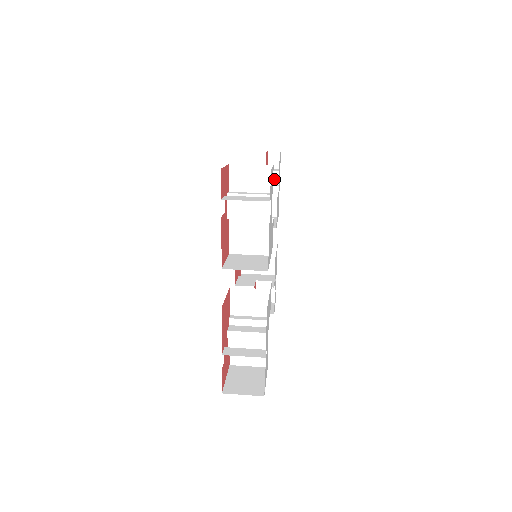
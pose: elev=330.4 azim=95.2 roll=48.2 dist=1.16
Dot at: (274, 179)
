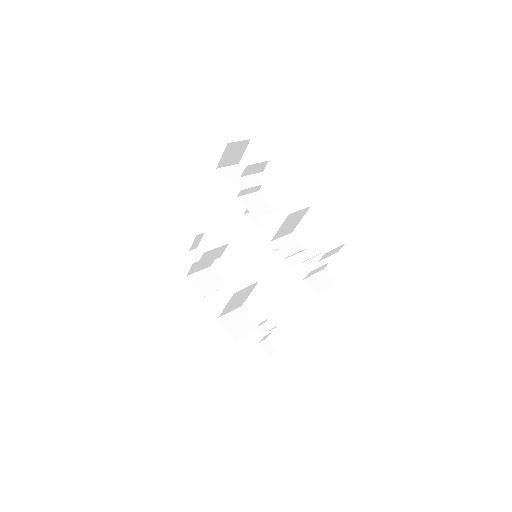
Dot at: occluded
